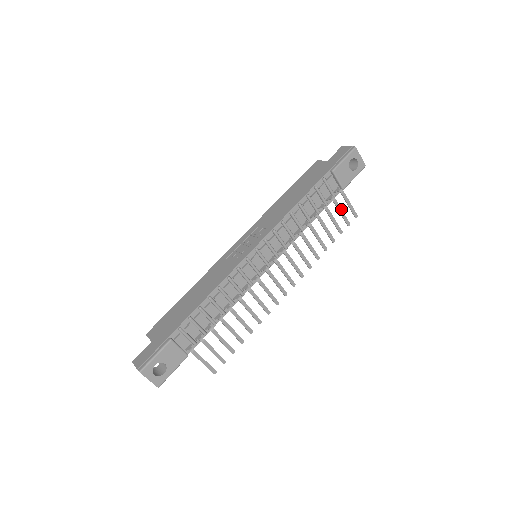
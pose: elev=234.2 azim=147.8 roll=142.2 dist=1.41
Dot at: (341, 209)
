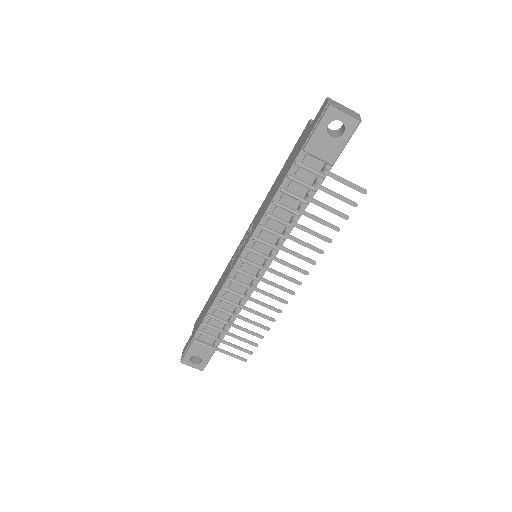
Dot at: (334, 192)
